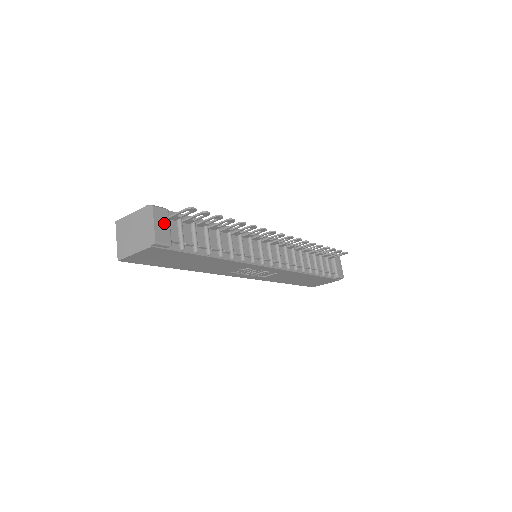
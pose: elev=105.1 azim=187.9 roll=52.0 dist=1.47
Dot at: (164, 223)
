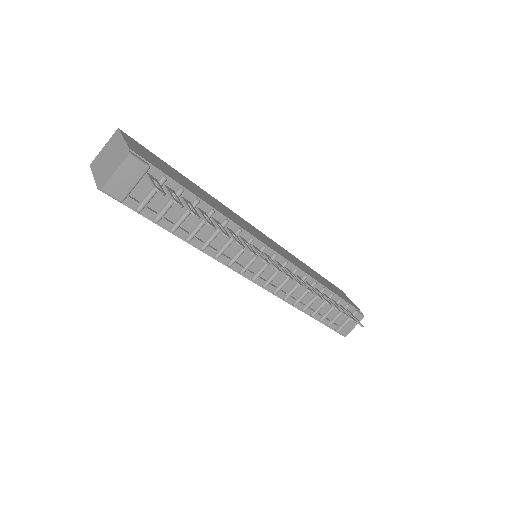
Dot at: (130, 178)
